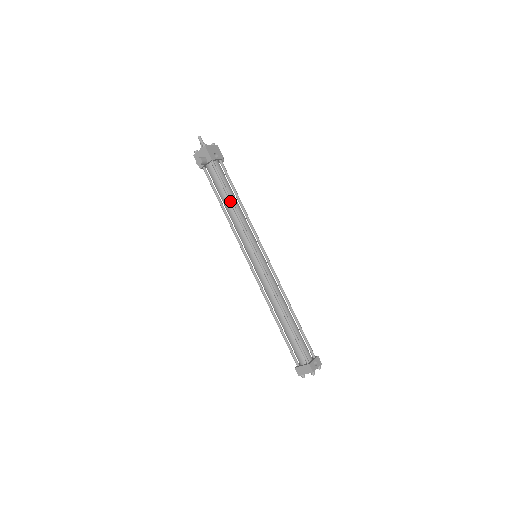
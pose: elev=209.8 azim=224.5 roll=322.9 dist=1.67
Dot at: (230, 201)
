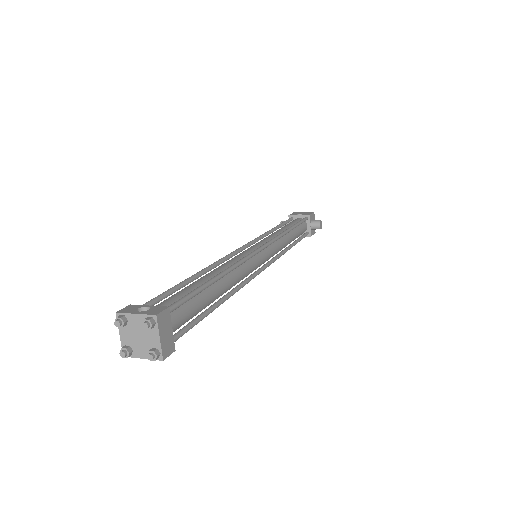
Dot at: occluded
